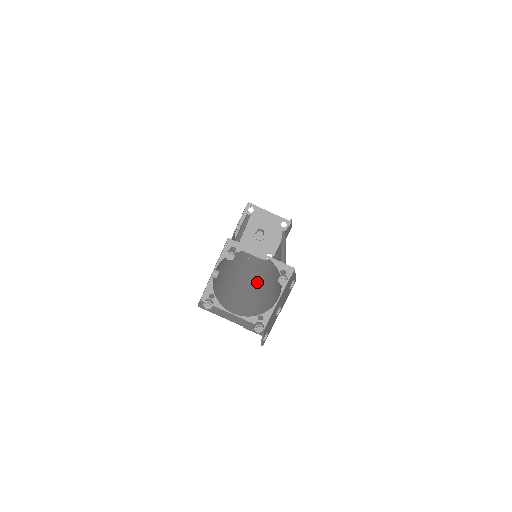
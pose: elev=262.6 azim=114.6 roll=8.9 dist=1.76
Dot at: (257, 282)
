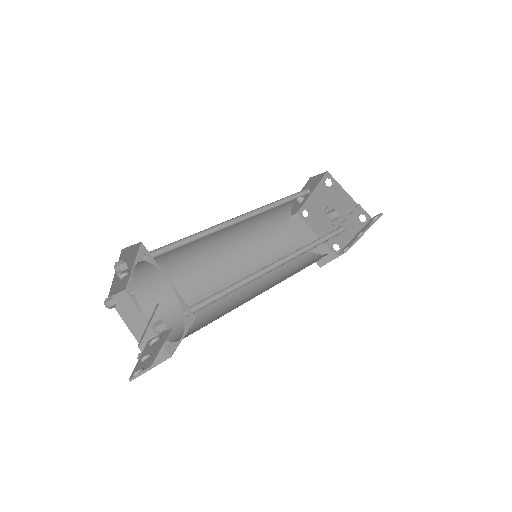
Dot at: (251, 285)
